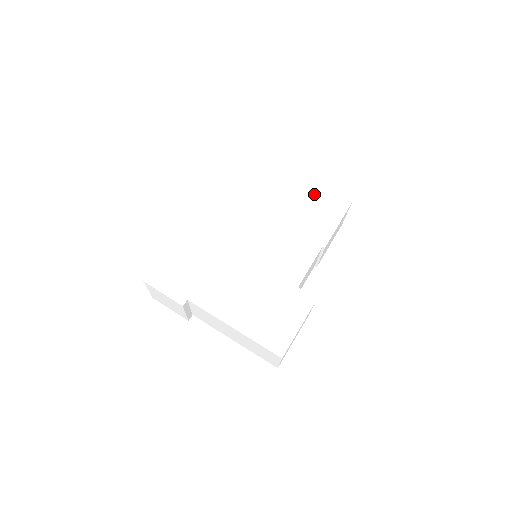
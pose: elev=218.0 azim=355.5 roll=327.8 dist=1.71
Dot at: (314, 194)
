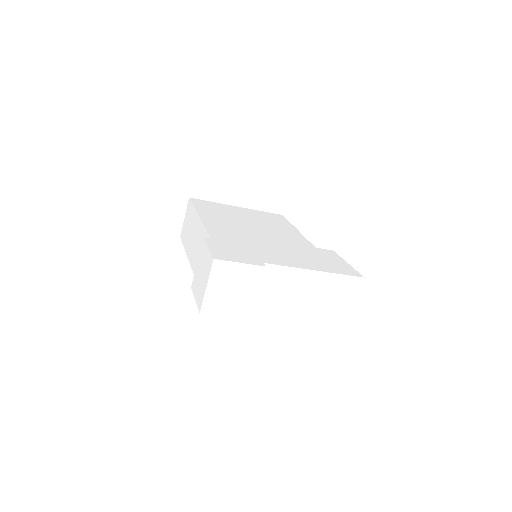
Dot at: (257, 212)
